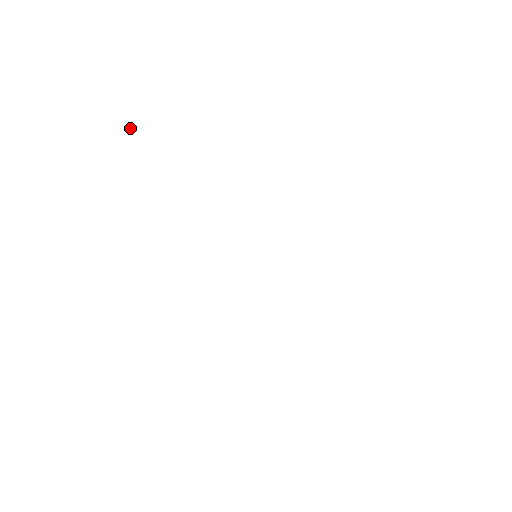
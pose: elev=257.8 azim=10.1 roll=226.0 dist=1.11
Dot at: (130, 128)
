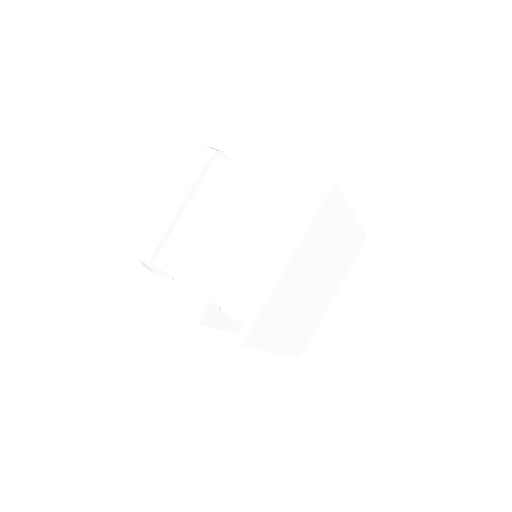
Dot at: (212, 149)
